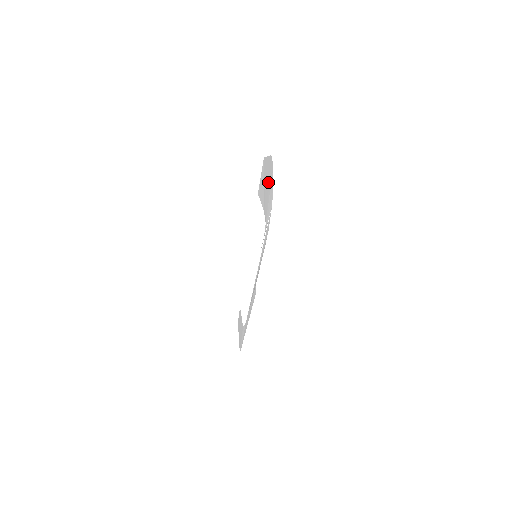
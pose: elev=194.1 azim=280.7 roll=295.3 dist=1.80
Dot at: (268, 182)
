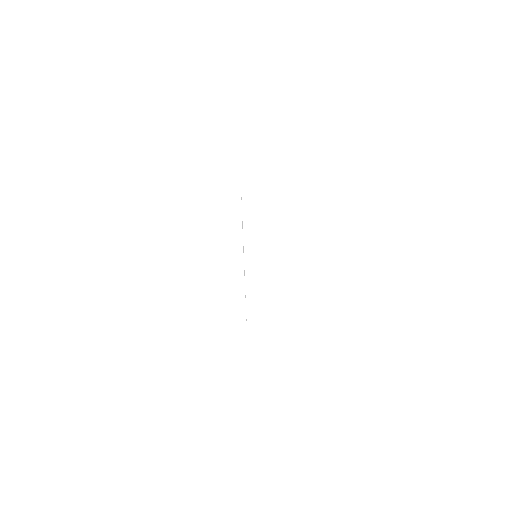
Dot at: occluded
